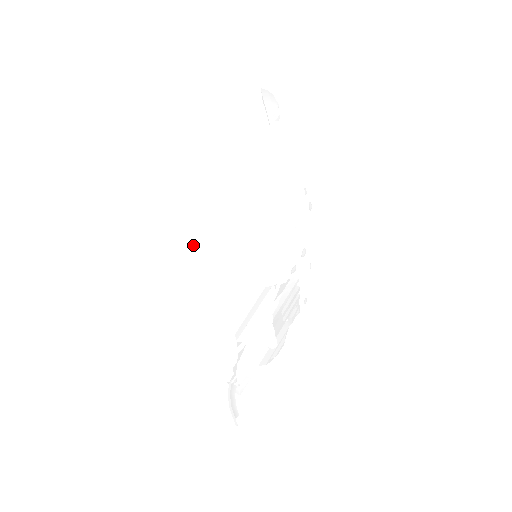
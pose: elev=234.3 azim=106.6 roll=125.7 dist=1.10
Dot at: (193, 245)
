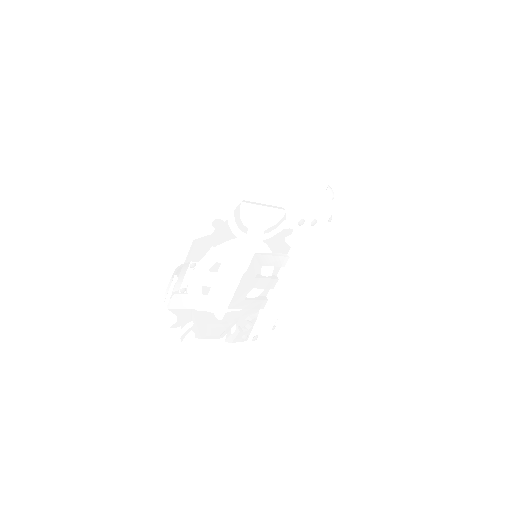
Dot at: occluded
